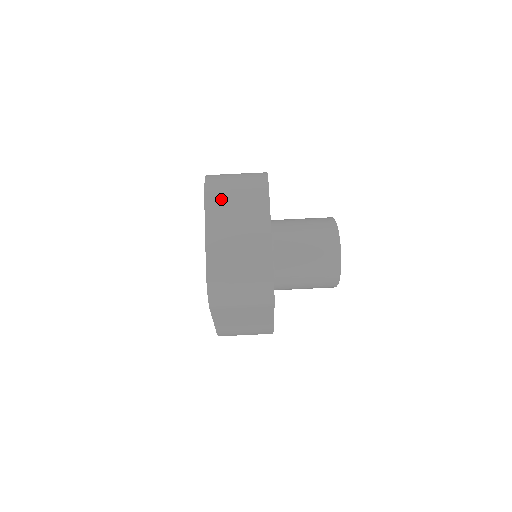
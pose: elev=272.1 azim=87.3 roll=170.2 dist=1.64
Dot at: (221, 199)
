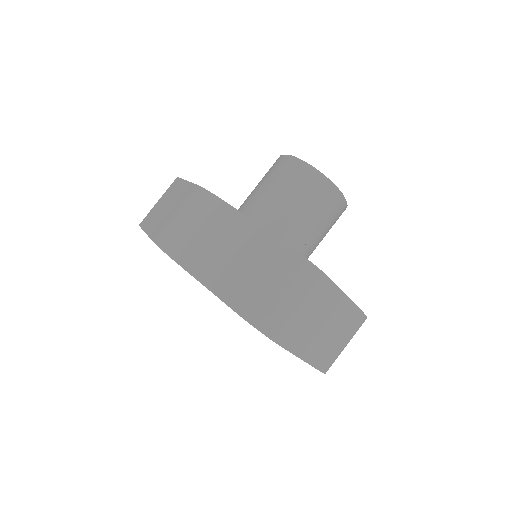
Dot at: (295, 330)
